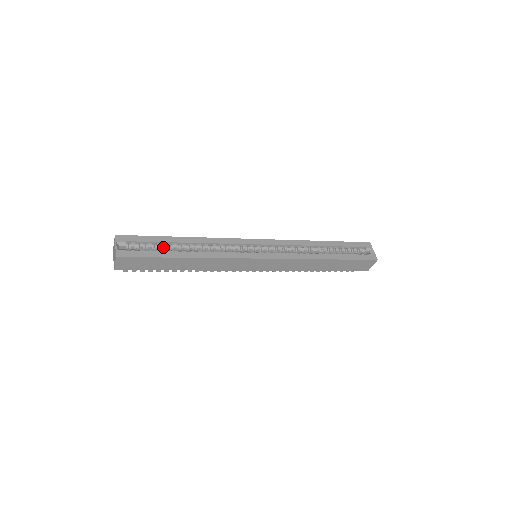
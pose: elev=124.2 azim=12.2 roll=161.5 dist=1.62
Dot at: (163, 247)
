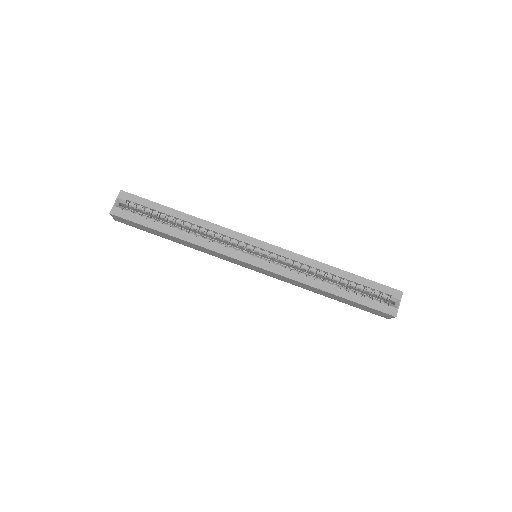
Dot at: (160, 216)
